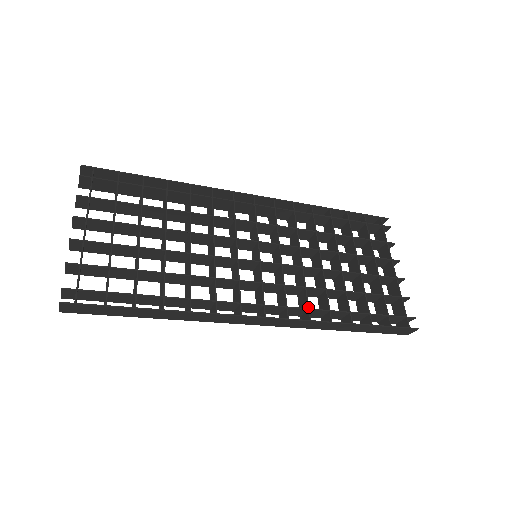
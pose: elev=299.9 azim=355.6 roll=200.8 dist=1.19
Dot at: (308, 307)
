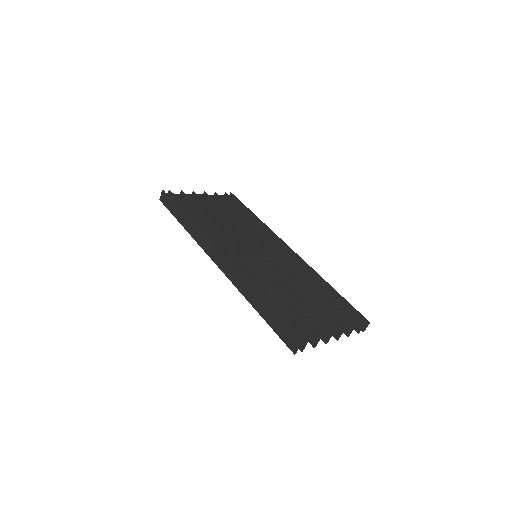
Dot at: (247, 274)
